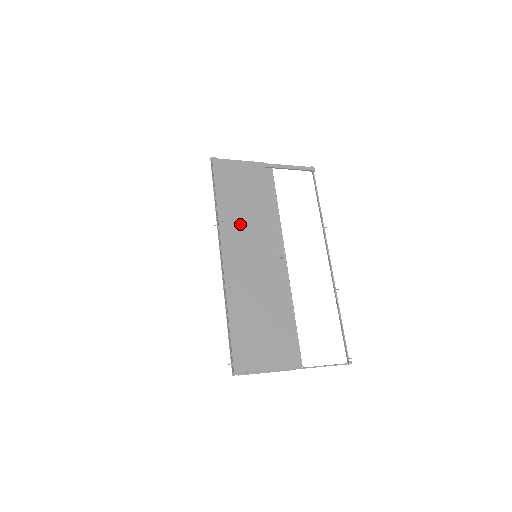
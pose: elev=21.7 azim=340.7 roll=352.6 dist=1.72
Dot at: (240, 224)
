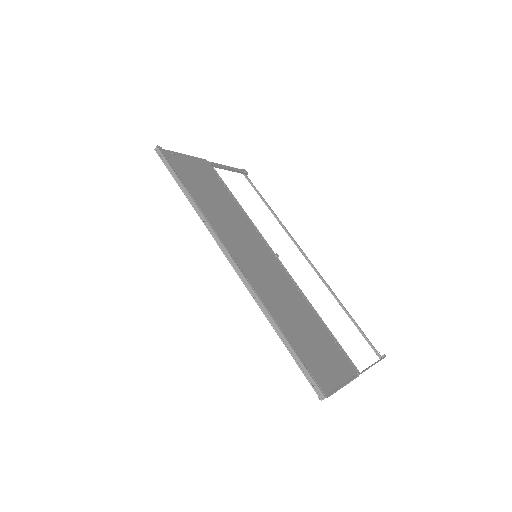
Dot at: (224, 221)
